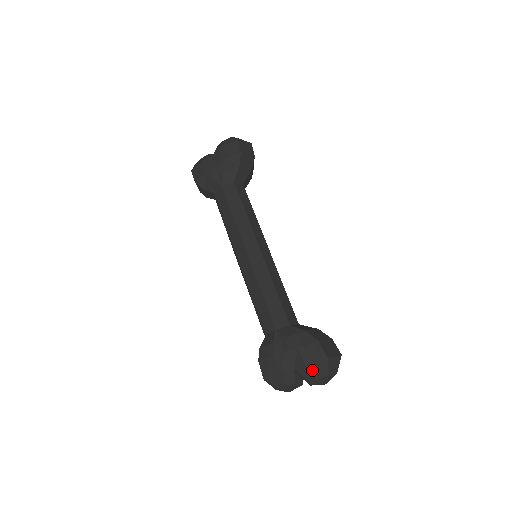
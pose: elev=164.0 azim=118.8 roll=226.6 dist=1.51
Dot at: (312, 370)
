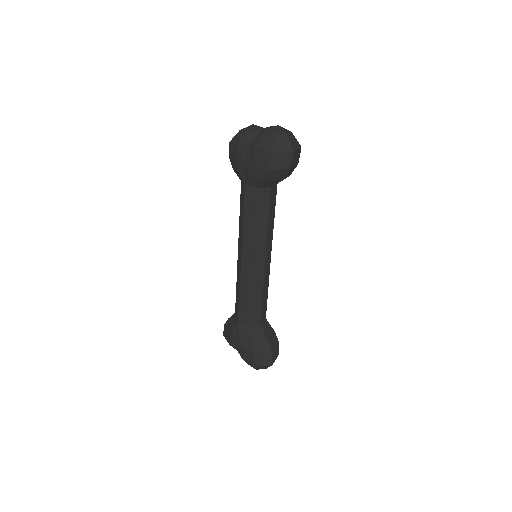
Dot at: (246, 362)
